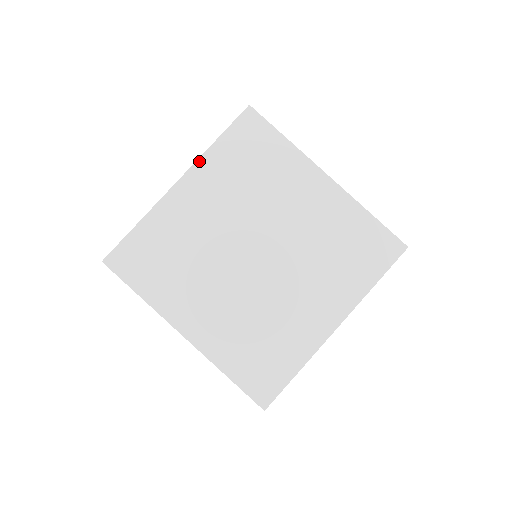
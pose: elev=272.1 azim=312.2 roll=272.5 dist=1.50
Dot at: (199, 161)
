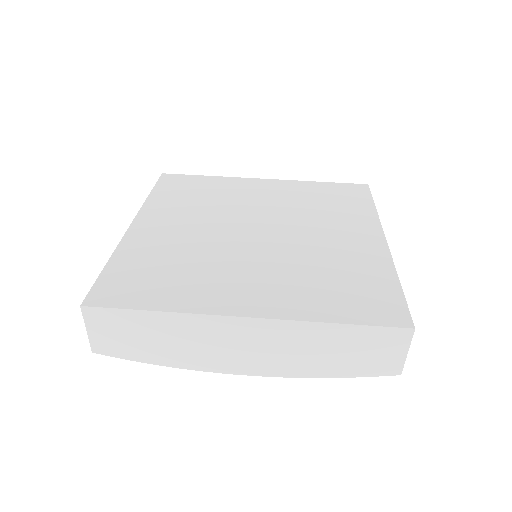
Dot at: (143, 207)
